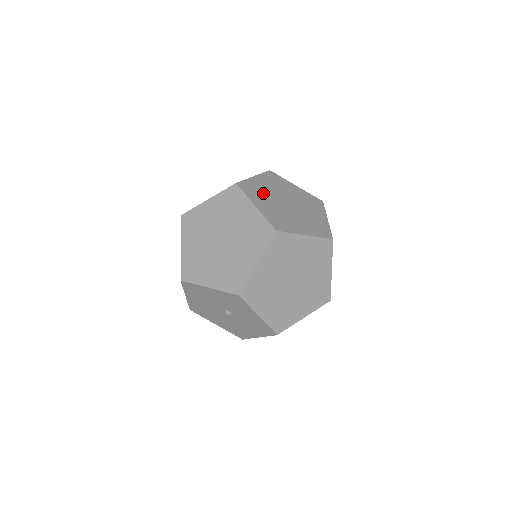
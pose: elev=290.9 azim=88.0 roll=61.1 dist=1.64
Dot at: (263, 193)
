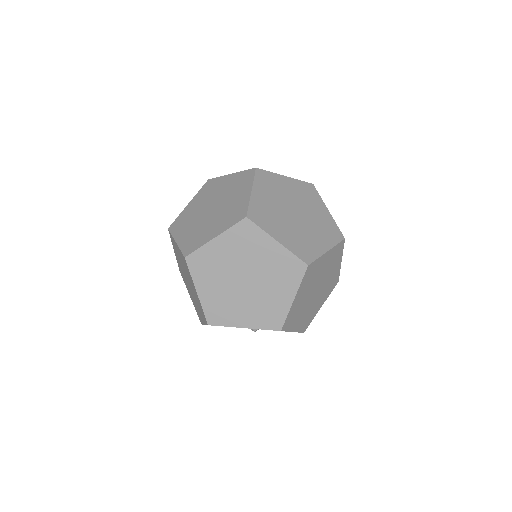
Dot at: (272, 214)
